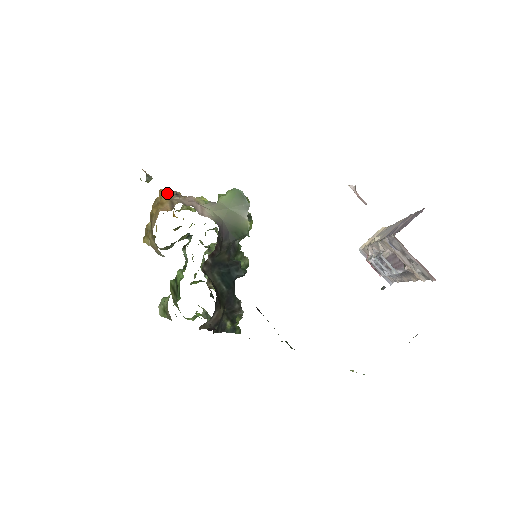
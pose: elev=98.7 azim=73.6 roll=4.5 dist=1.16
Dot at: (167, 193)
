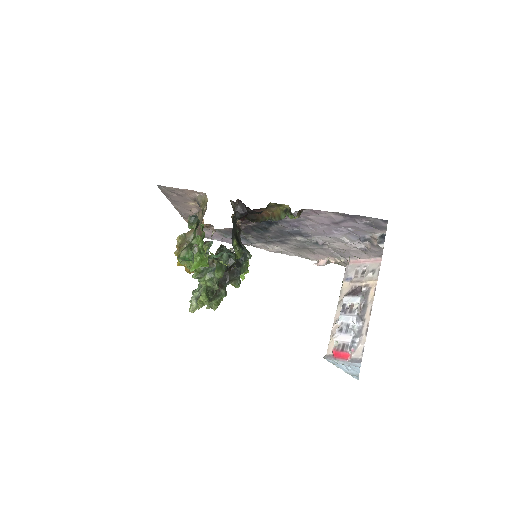
Dot at: occluded
